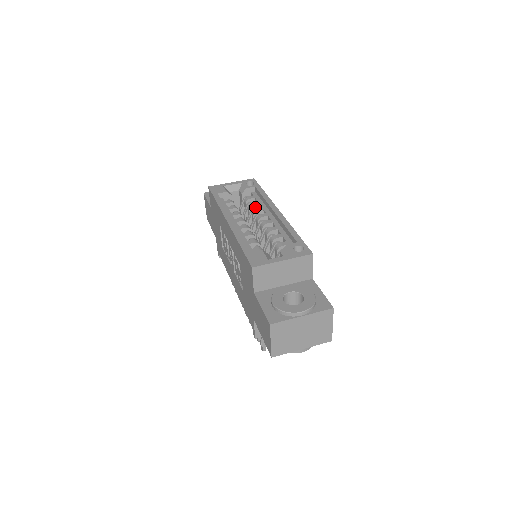
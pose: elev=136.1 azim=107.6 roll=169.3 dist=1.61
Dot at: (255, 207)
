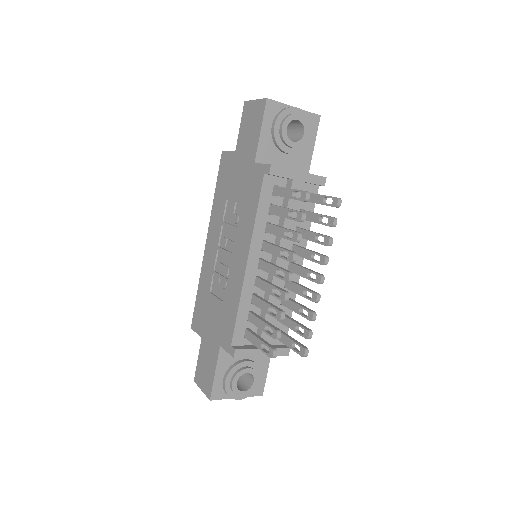
Dot at: occluded
